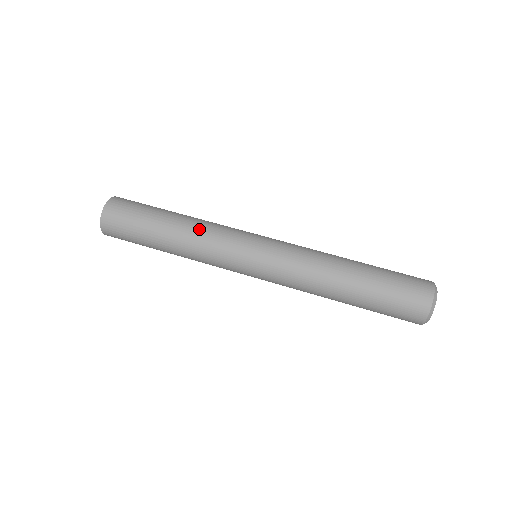
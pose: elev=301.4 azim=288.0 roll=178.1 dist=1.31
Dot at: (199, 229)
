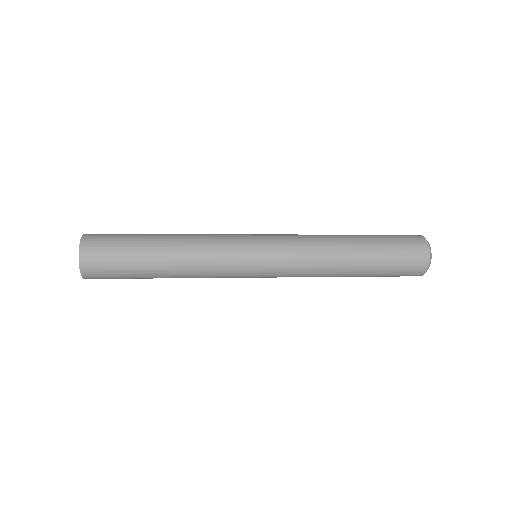
Dot at: (195, 235)
